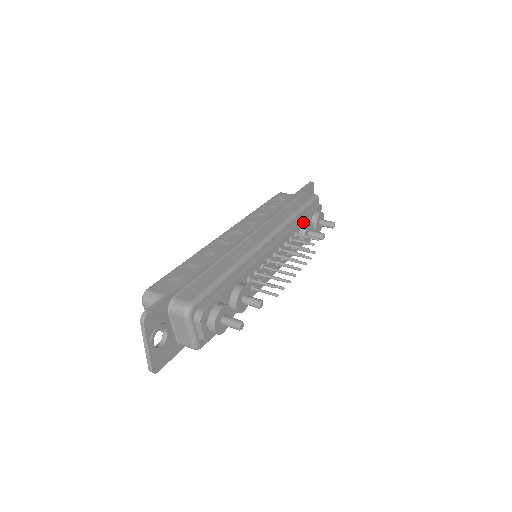
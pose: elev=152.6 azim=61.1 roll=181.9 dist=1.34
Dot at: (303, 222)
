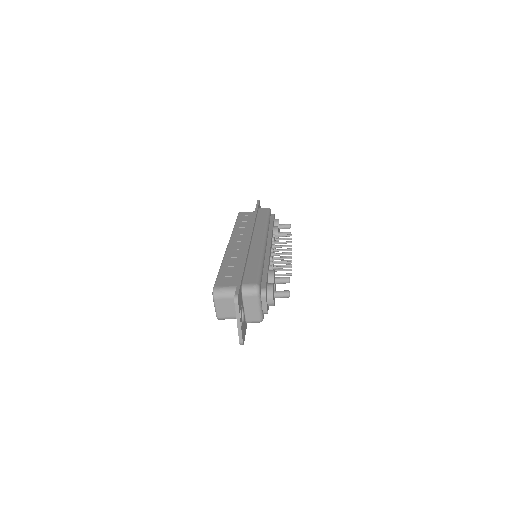
Dot at: (273, 227)
